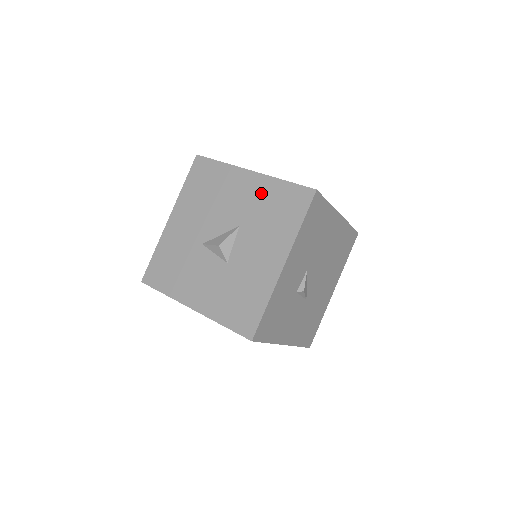
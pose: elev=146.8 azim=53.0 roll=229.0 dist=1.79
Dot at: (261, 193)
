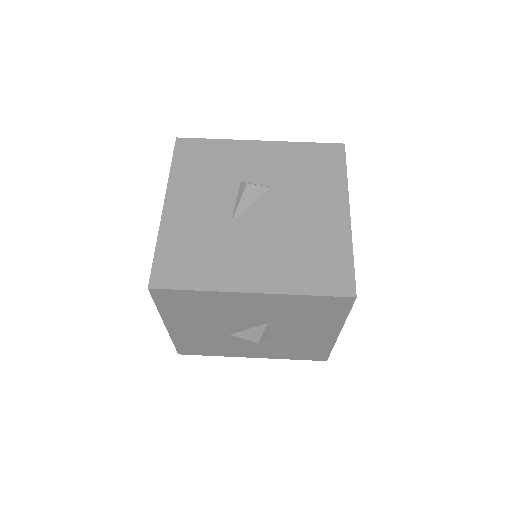
Dot at: (280, 305)
